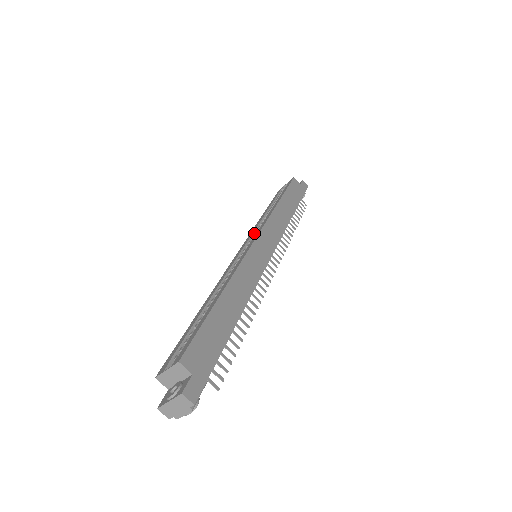
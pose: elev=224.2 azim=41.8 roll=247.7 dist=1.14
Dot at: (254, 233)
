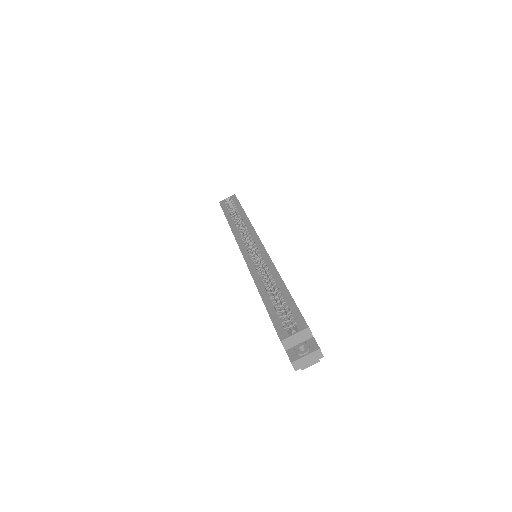
Dot at: (241, 237)
